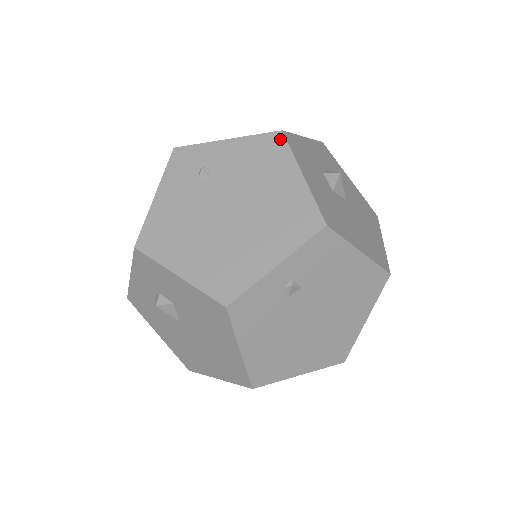
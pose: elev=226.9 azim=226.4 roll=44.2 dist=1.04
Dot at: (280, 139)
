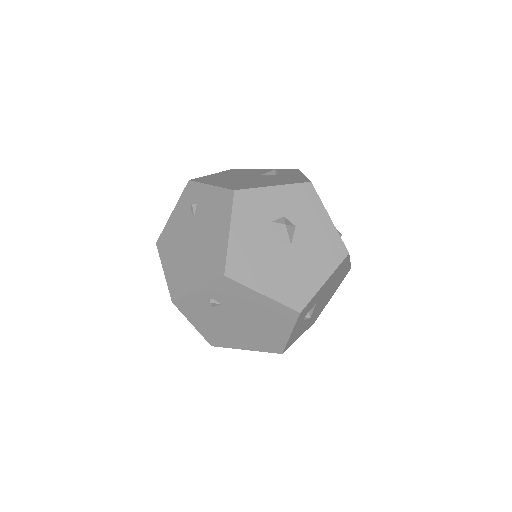
Dot at: (231, 197)
